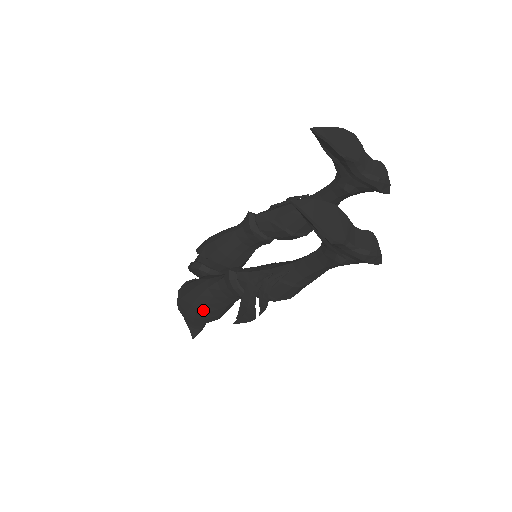
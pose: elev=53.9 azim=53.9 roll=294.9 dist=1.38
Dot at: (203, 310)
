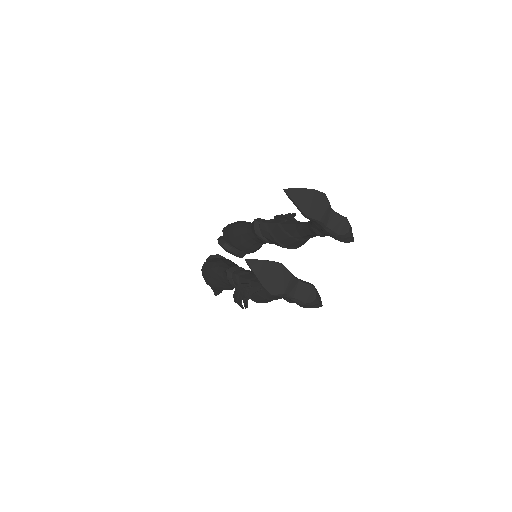
Dot at: (216, 285)
